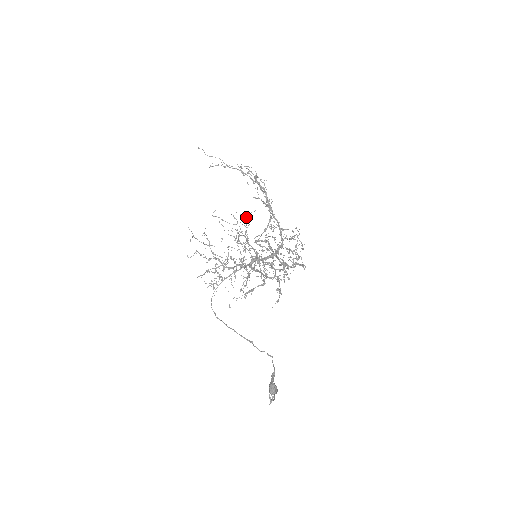
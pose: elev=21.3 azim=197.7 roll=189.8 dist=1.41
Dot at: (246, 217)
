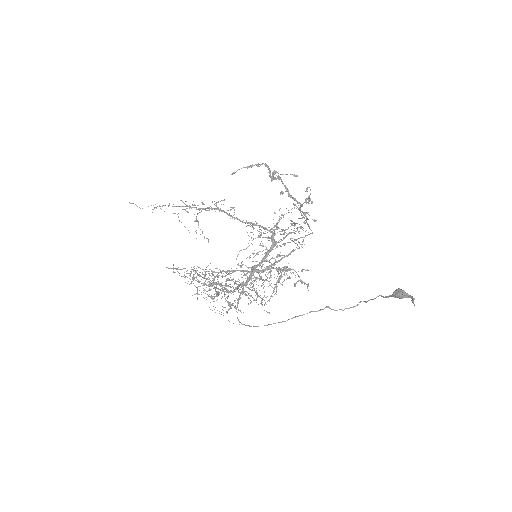
Dot at: occluded
